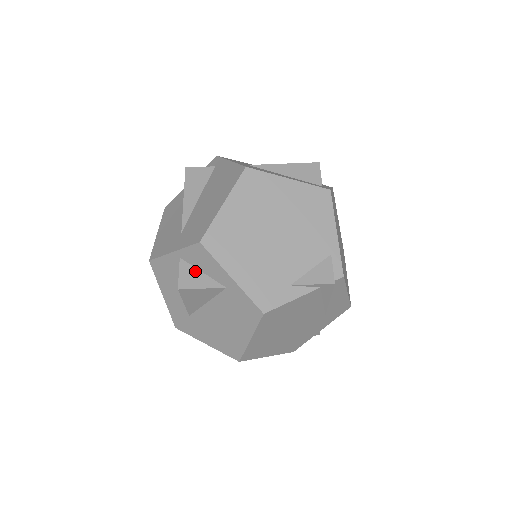
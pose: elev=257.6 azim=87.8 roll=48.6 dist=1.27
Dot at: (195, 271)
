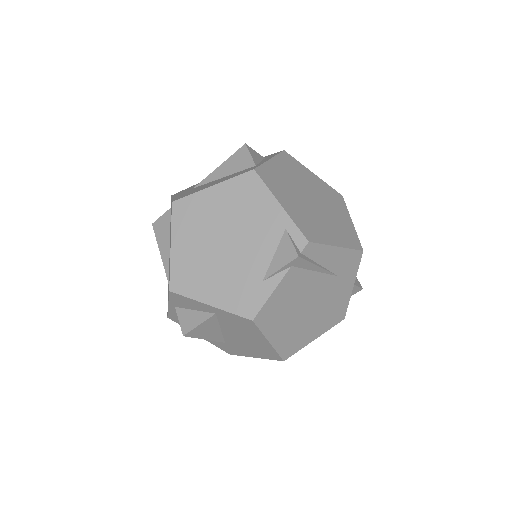
Dot at: (189, 312)
